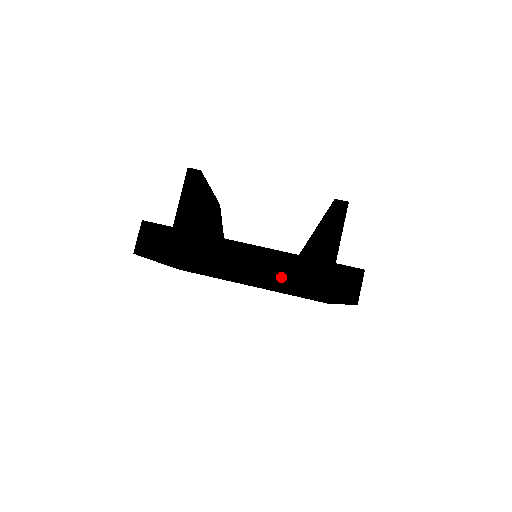
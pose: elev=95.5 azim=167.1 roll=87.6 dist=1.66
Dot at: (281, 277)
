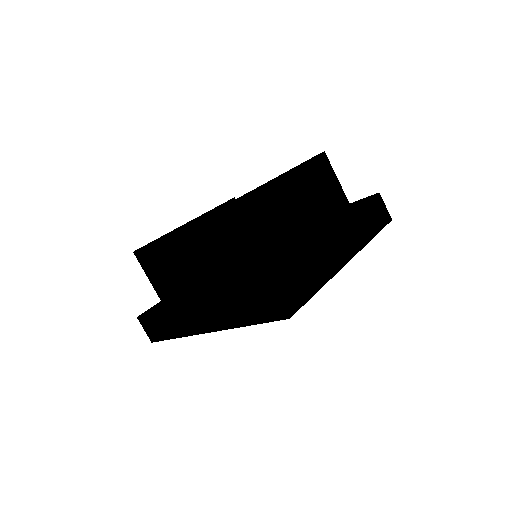
Dot at: (225, 320)
